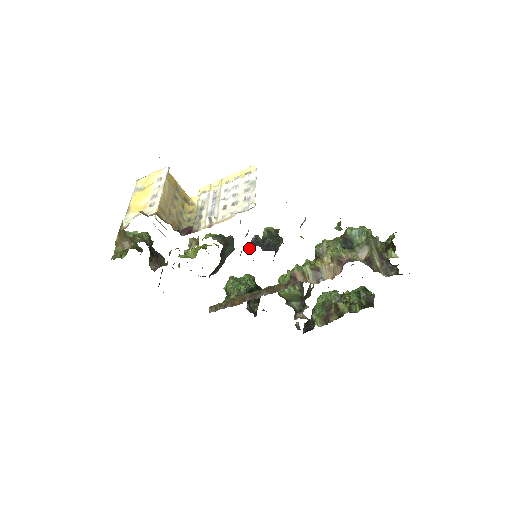
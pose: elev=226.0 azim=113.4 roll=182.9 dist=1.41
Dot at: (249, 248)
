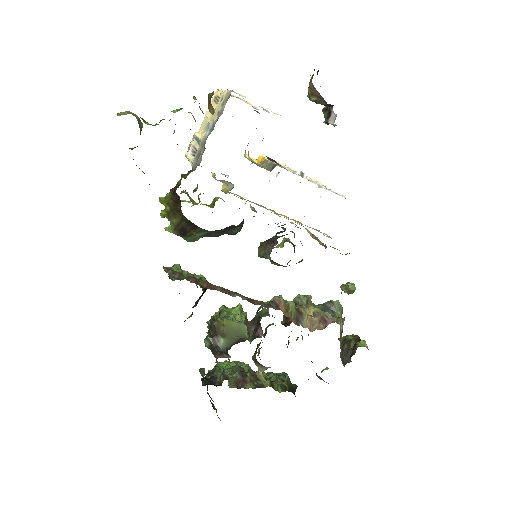
Dot at: (263, 242)
